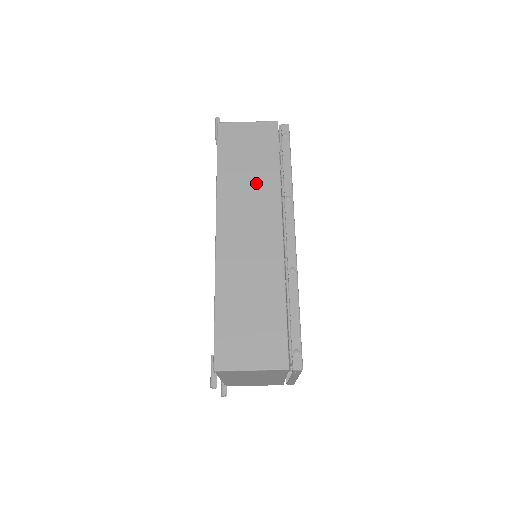
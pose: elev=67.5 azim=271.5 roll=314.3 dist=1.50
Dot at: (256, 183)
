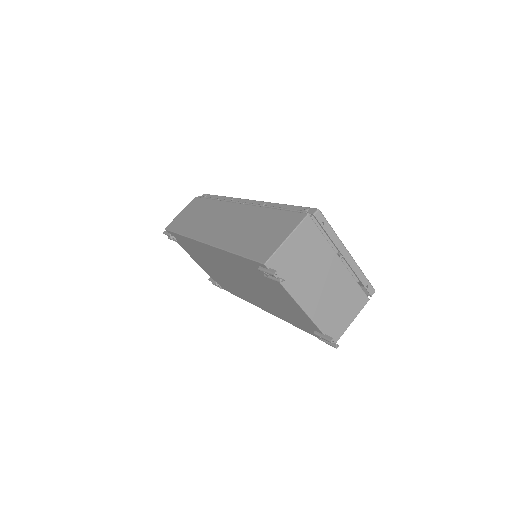
Dot at: (207, 214)
